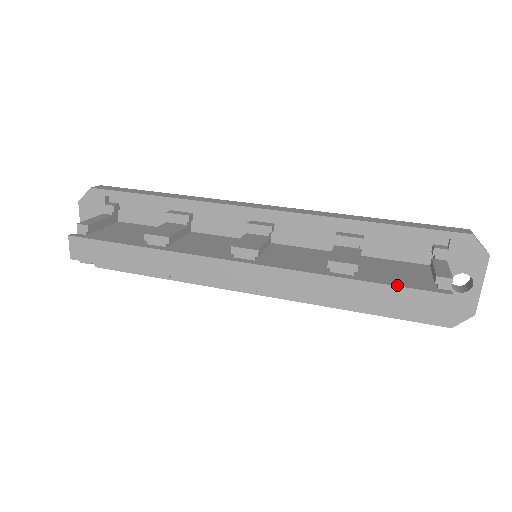
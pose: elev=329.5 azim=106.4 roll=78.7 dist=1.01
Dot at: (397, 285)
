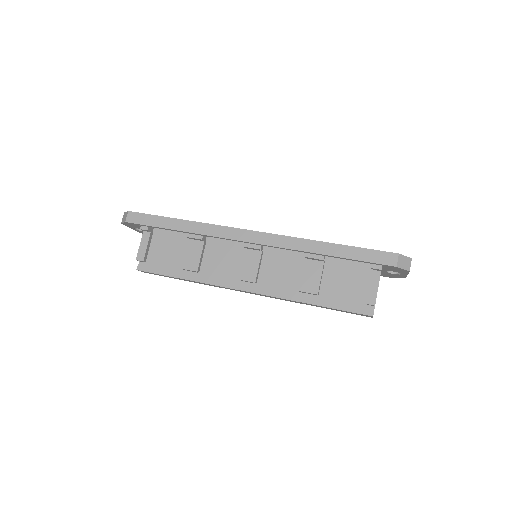
Dot at: (341, 309)
